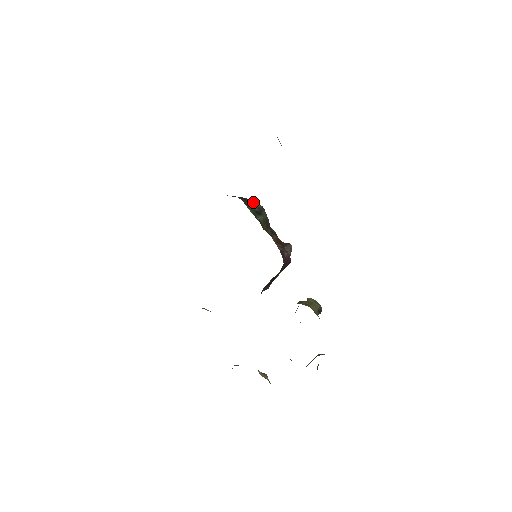
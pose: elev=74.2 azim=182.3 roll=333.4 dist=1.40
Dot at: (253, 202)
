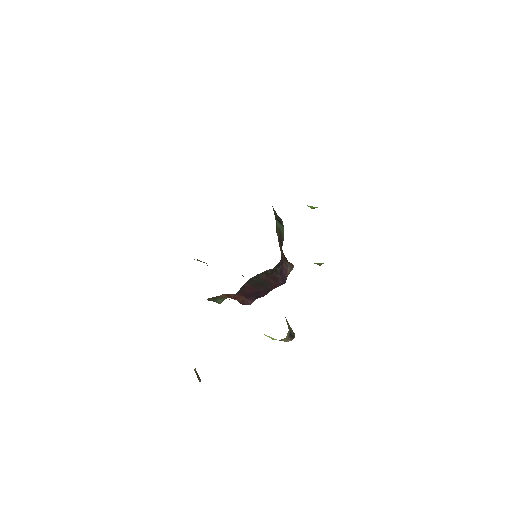
Dot at: occluded
